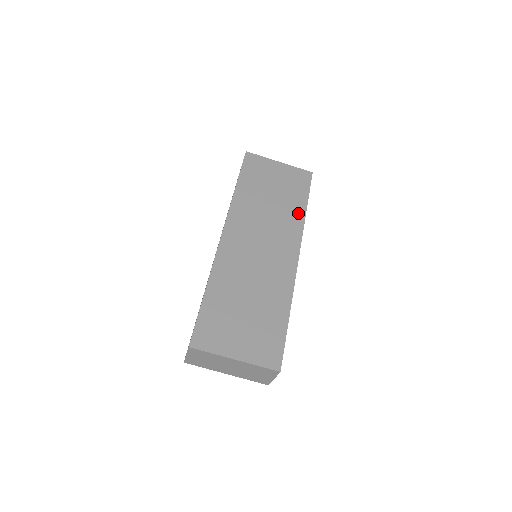
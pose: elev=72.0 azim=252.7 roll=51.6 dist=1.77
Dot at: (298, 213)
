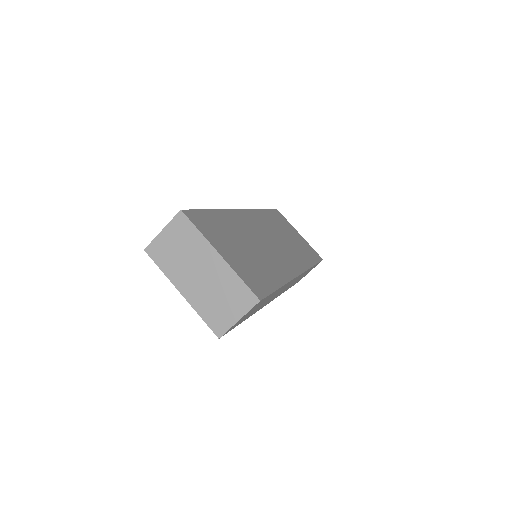
Dot at: (307, 260)
